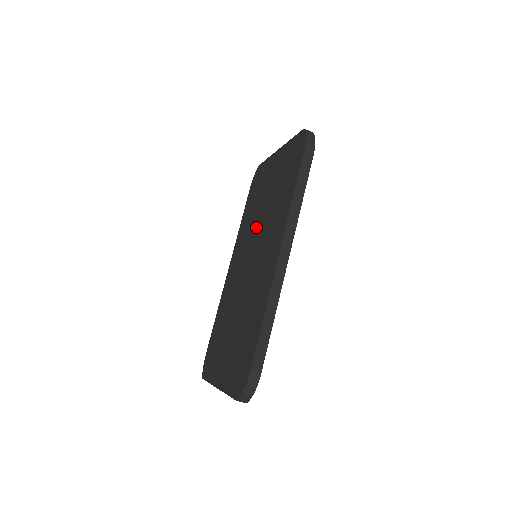
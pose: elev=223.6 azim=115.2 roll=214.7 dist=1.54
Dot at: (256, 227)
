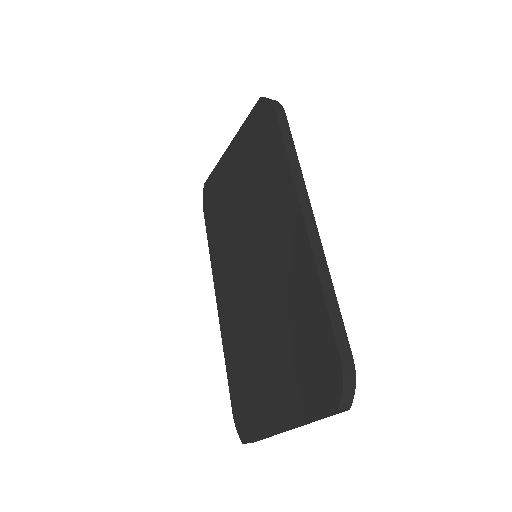
Dot at: (240, 228)
